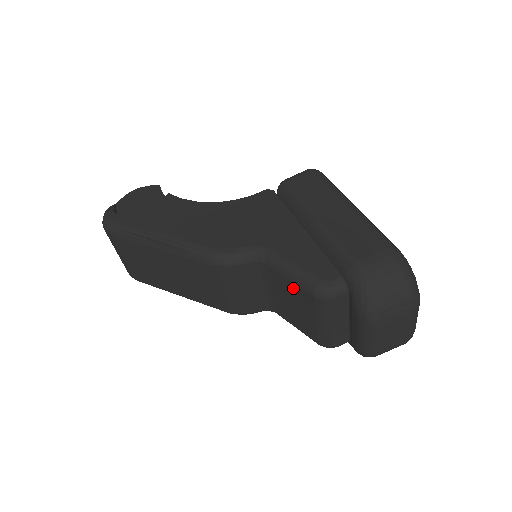
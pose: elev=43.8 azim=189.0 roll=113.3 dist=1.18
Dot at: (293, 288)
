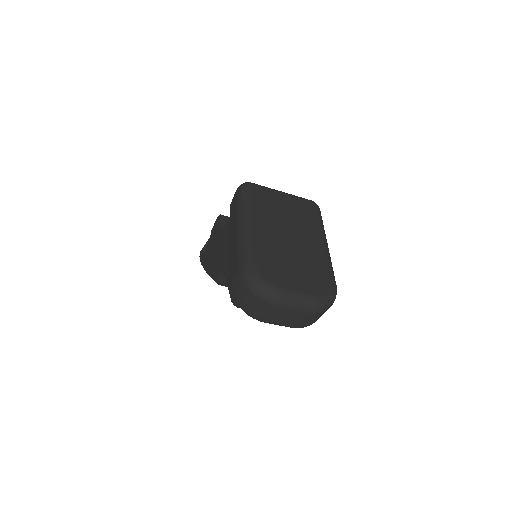
Dot at: occluded
